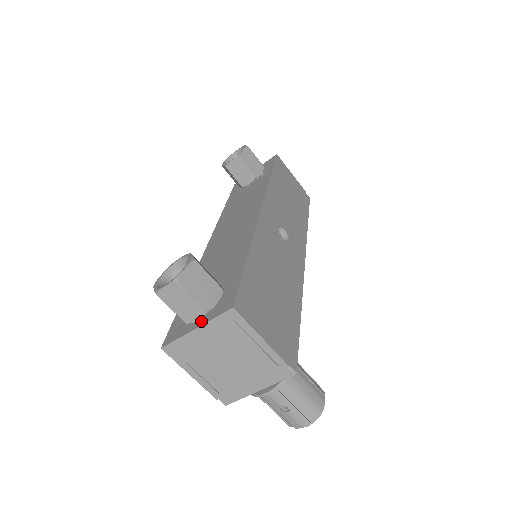
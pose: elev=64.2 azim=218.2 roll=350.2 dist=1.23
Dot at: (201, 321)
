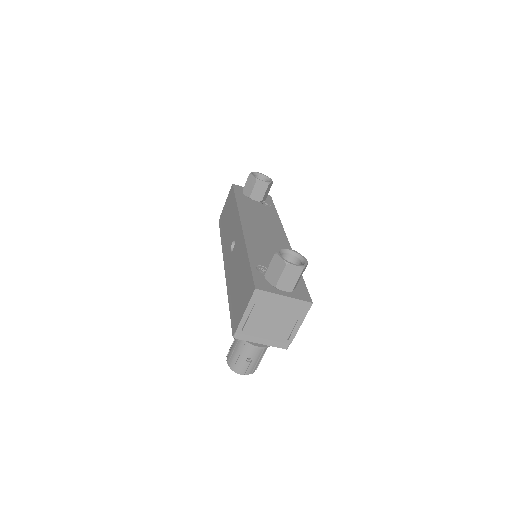
Dot at: (287, 294)
